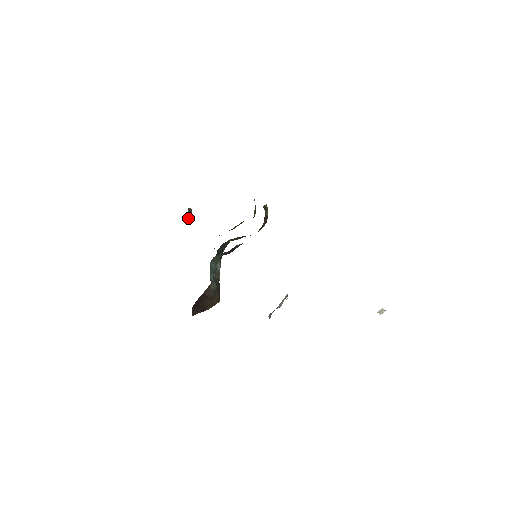
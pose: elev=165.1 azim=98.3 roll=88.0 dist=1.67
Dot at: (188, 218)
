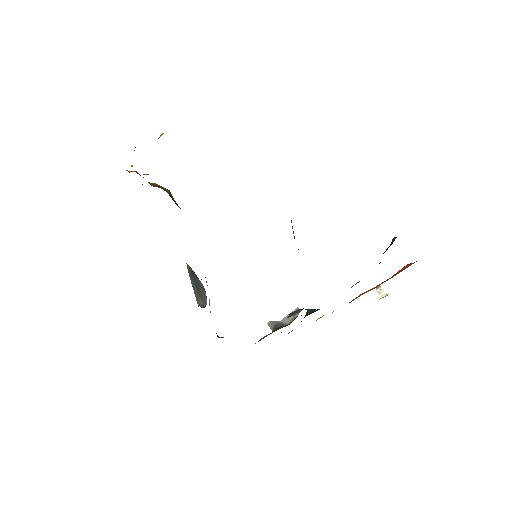
Dot at: (194, 290)
